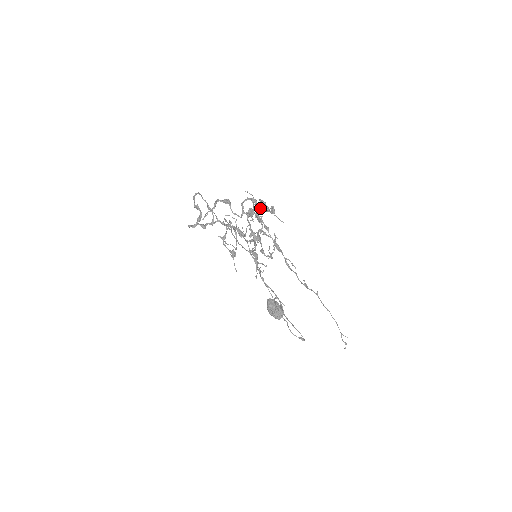
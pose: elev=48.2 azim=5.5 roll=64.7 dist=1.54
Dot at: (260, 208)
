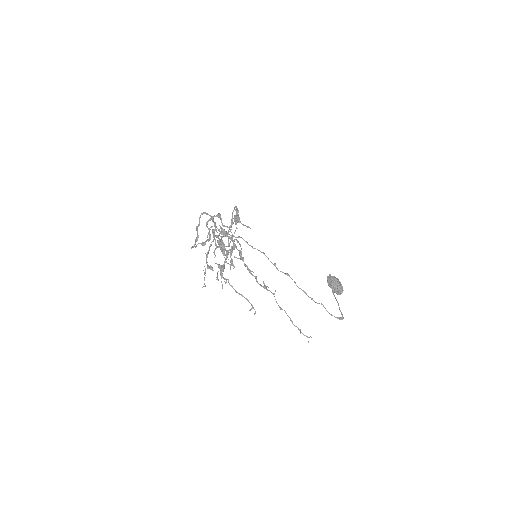
Dot at: occluded
